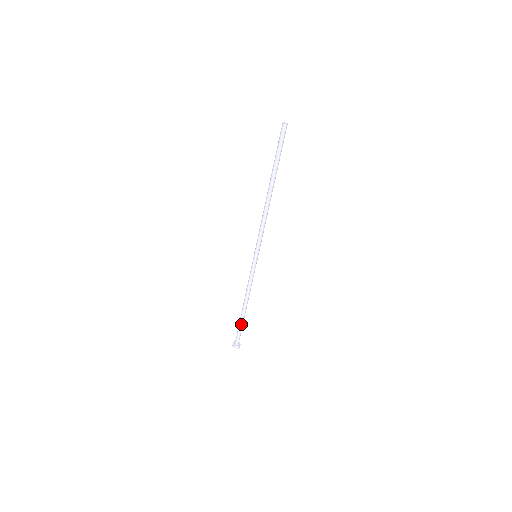
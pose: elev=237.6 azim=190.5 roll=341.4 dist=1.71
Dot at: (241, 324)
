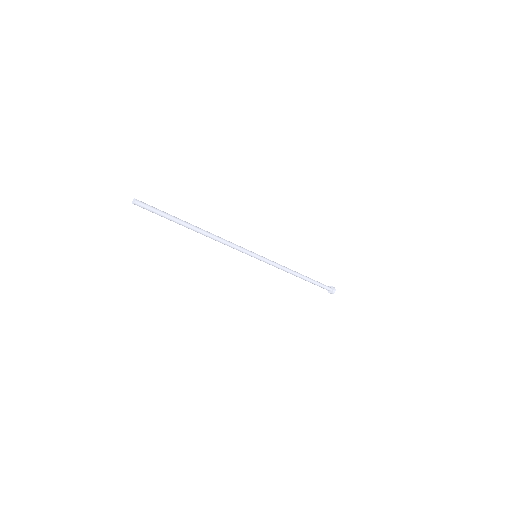
Dot at: (313, 283)
